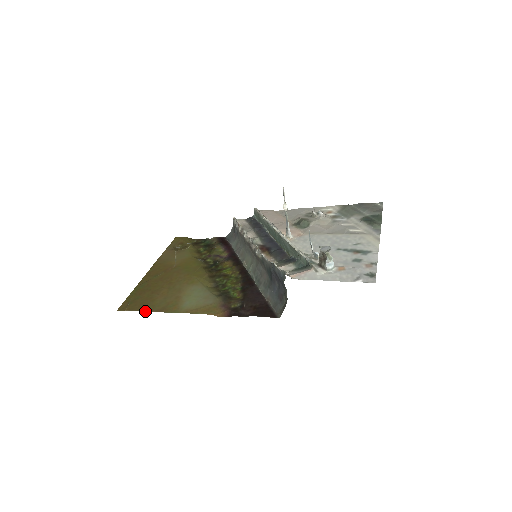
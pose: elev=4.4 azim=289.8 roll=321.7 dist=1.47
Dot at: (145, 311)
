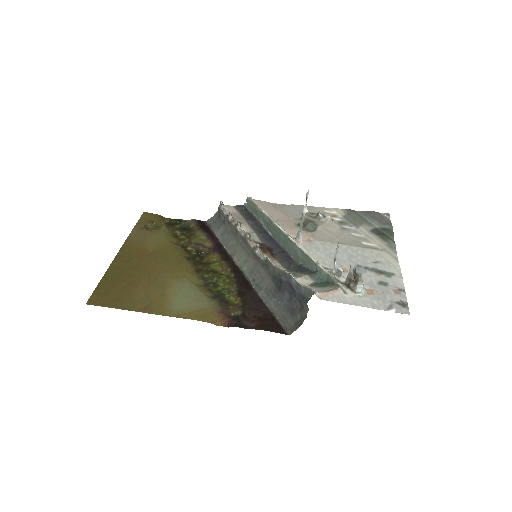
Dot at: (124, 309)
